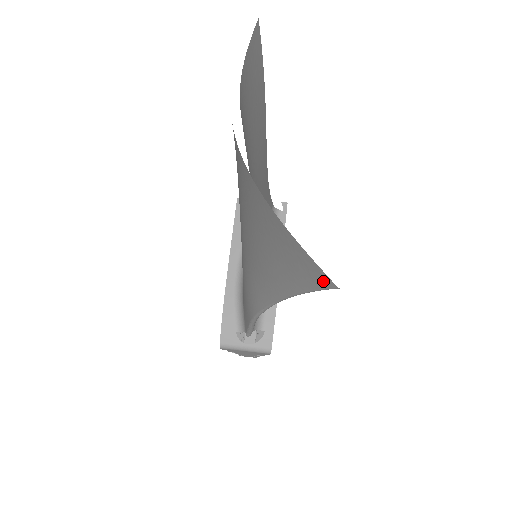
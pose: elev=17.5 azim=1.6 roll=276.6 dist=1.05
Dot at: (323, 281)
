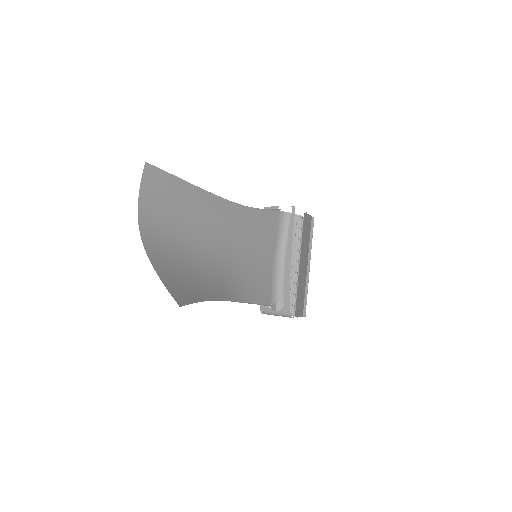
Dot at: (179, 302)
